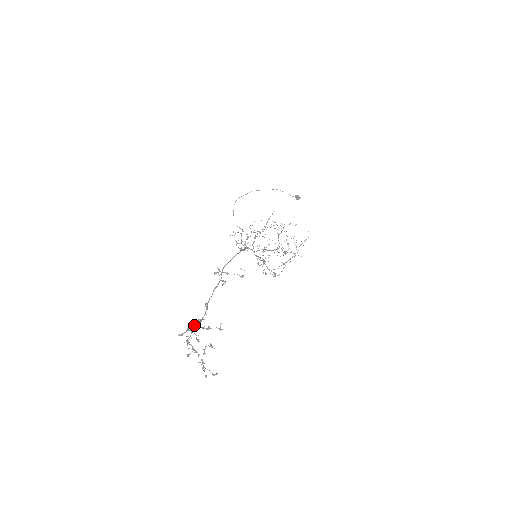
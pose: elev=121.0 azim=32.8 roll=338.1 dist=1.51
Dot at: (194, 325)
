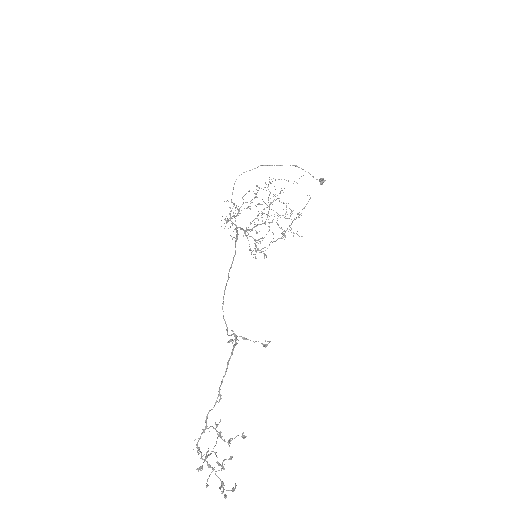
Dot at: (214, 446)
